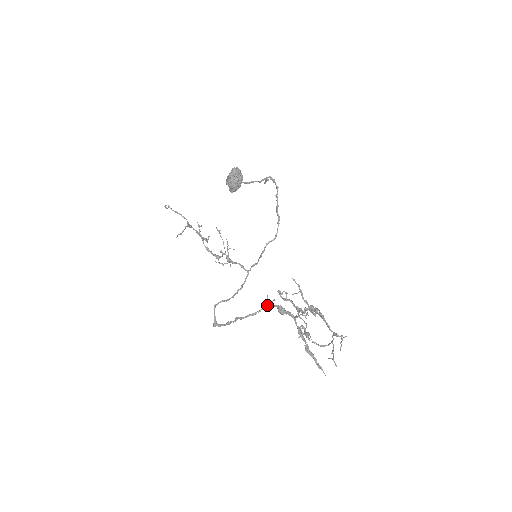
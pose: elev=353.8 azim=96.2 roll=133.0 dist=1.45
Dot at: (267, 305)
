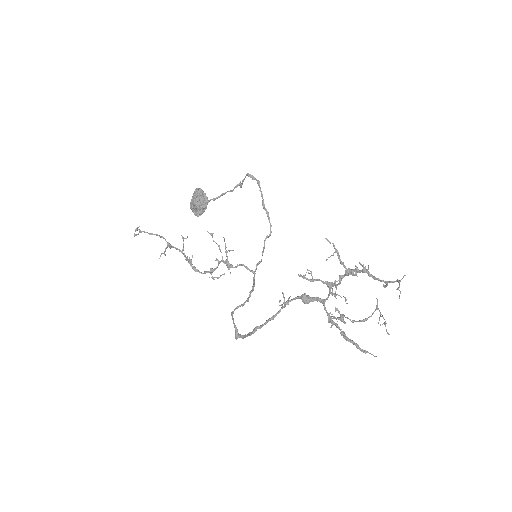
Dot at: (286, 302)
